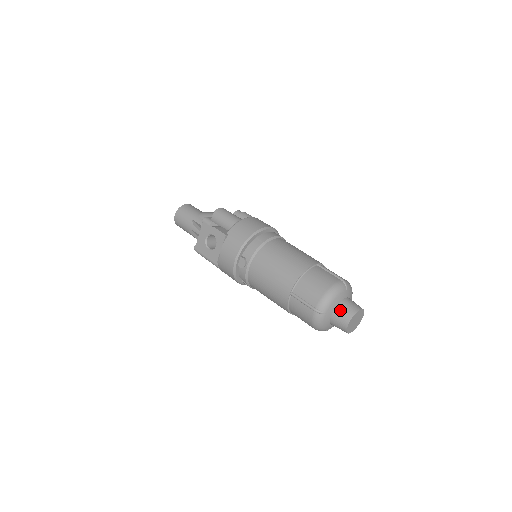
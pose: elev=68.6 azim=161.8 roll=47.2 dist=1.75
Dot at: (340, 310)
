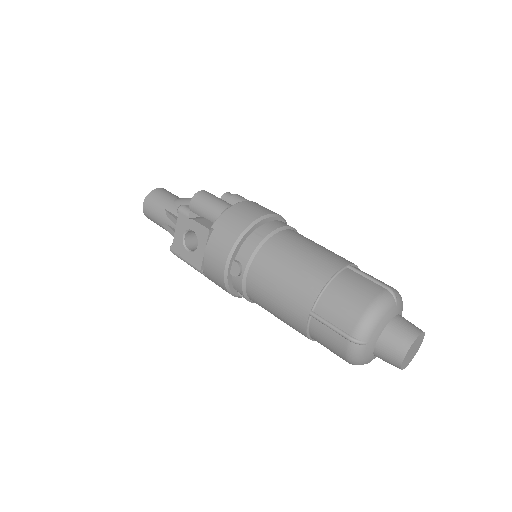
Dot at: (389, 337)
